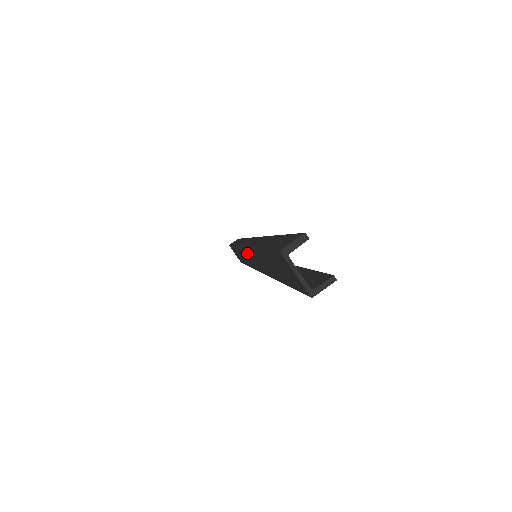
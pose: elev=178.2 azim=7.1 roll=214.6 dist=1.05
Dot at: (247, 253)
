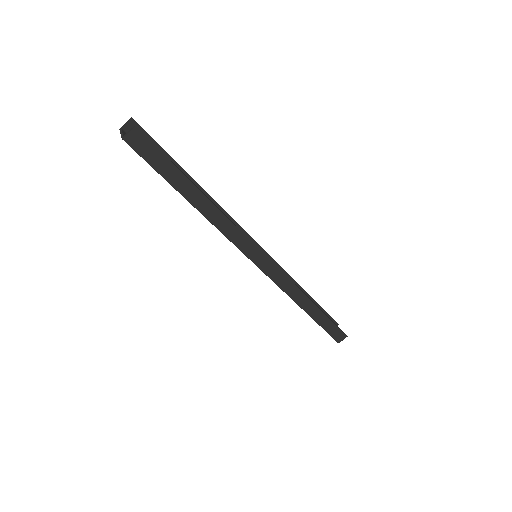
Dot at: occluded
